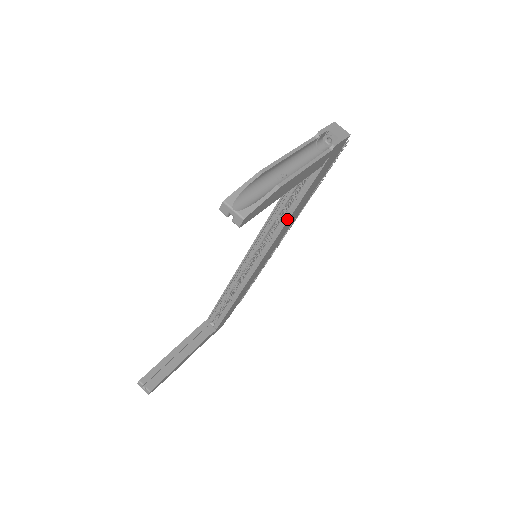
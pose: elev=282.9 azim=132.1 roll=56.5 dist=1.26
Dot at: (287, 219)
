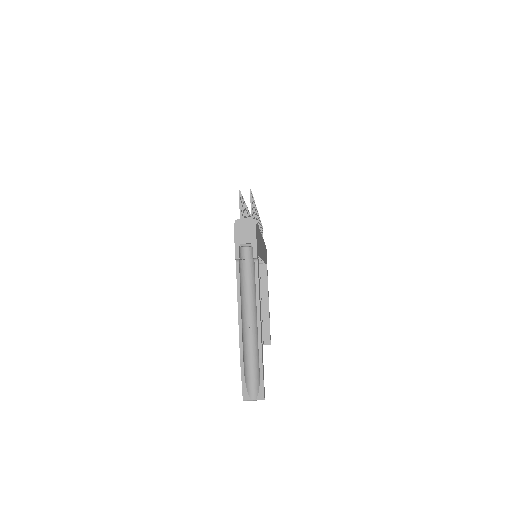
Dot at: occluded
